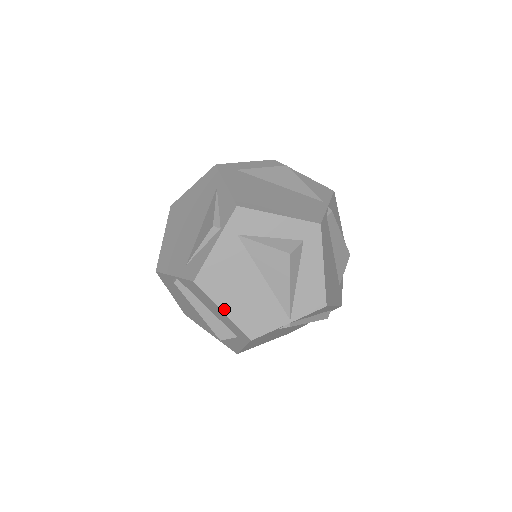
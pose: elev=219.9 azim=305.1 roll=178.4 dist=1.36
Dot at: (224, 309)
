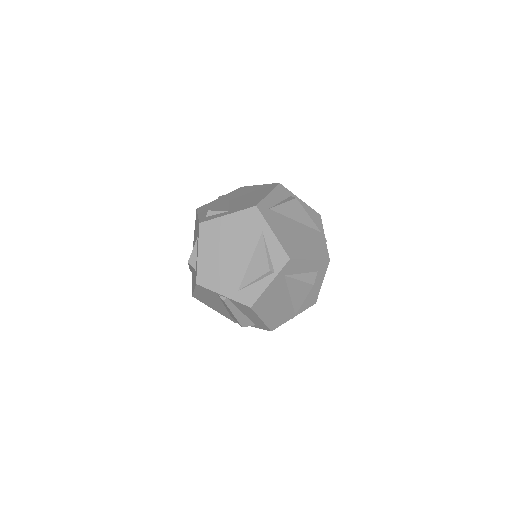
Dot at: (263, 319)
